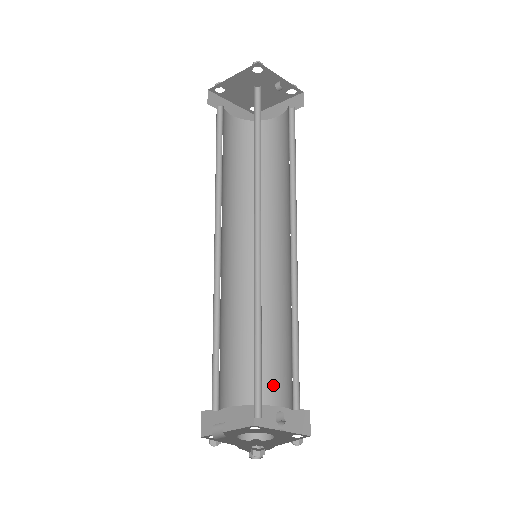
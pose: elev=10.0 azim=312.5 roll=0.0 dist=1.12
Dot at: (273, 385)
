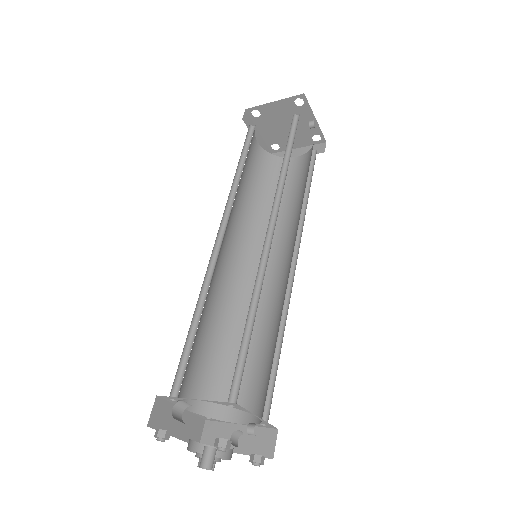
Dot at: (237, 399)
